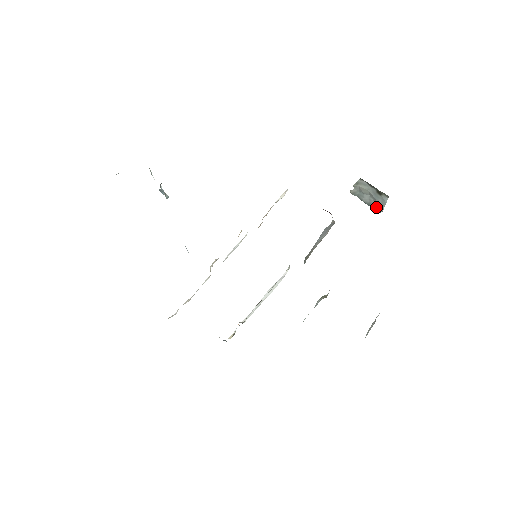
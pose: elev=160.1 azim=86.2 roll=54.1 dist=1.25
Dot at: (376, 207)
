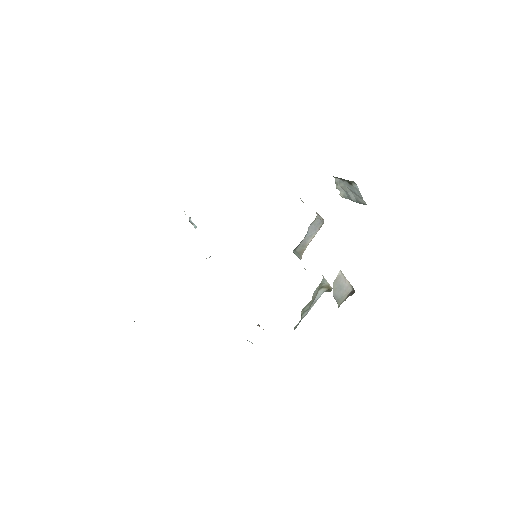
Dot at: (361, 201)
